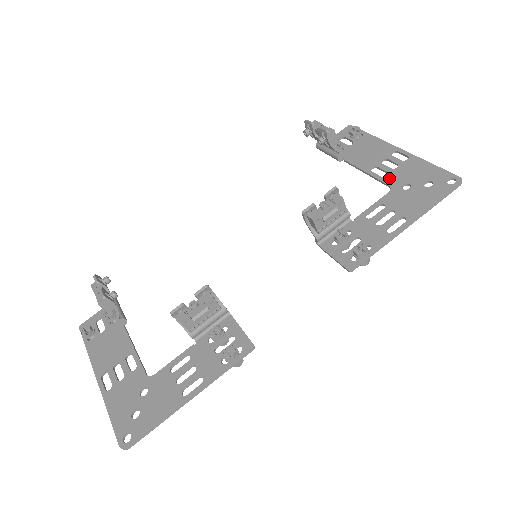
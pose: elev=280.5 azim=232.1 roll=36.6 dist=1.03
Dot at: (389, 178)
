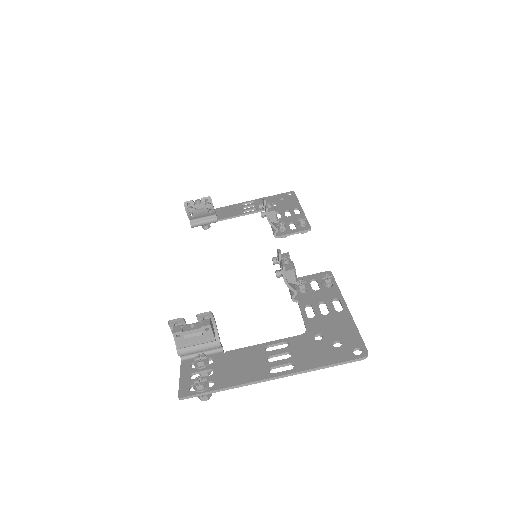
Dot at: occluded
